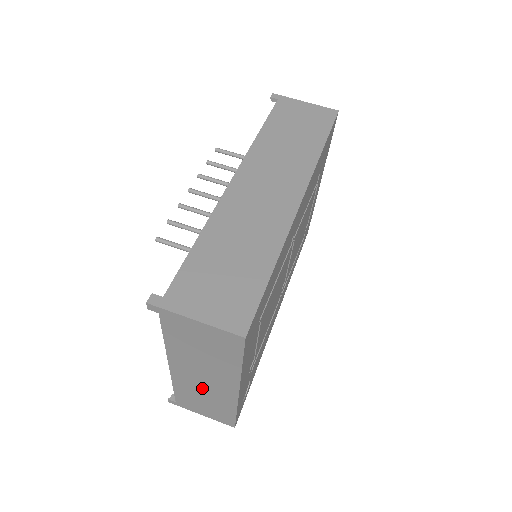
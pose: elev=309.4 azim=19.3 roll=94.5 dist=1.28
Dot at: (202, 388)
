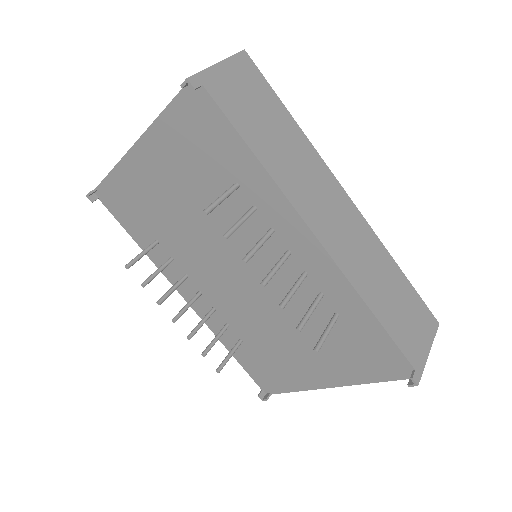
Dot at: occluded
